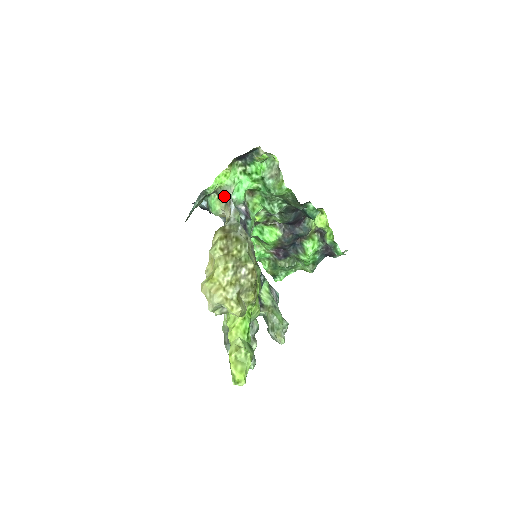
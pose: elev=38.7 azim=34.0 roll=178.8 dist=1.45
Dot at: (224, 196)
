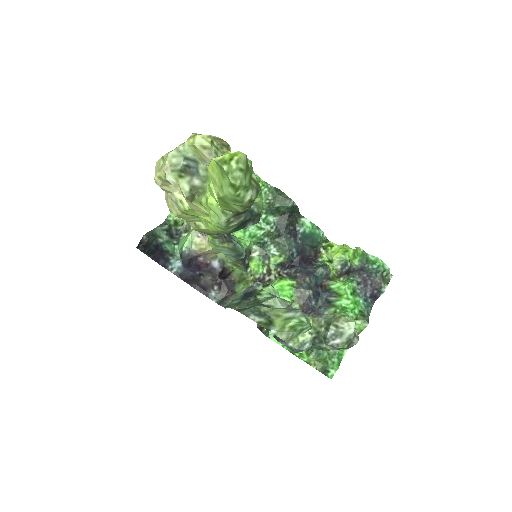
Dot at: occluded
